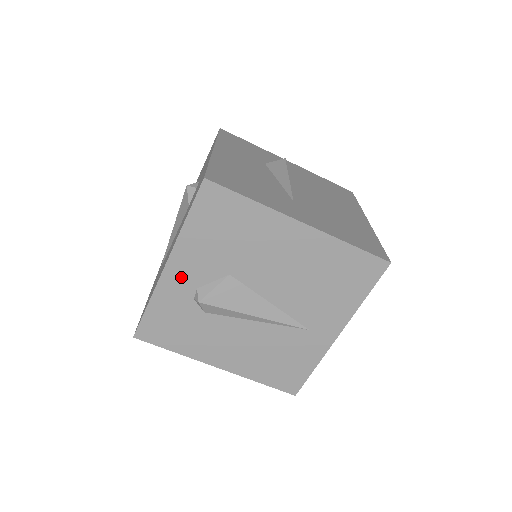
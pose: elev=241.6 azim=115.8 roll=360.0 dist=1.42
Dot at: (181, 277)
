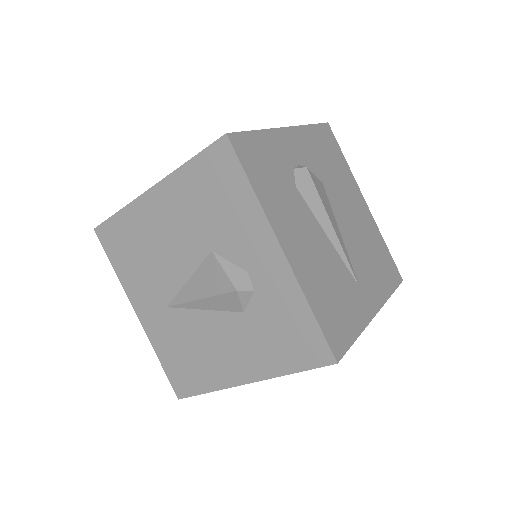
Dot at: (292, 146)
